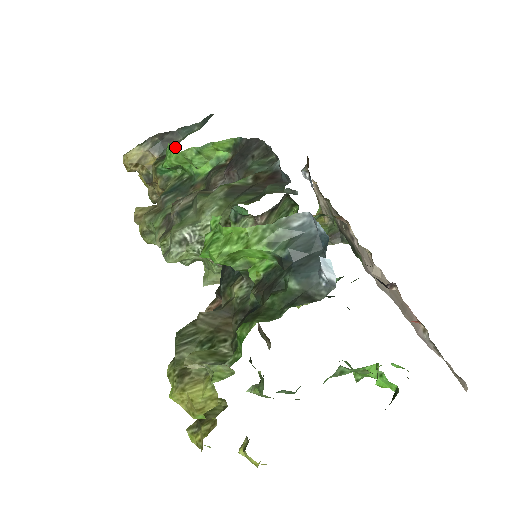
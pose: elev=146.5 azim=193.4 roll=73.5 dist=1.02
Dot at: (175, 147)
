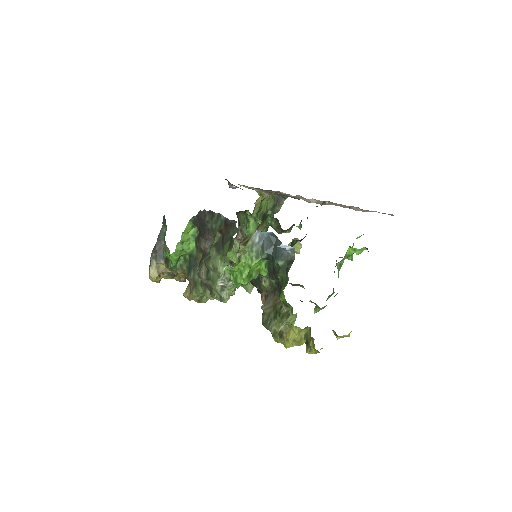
Dot at: (166, 249)
